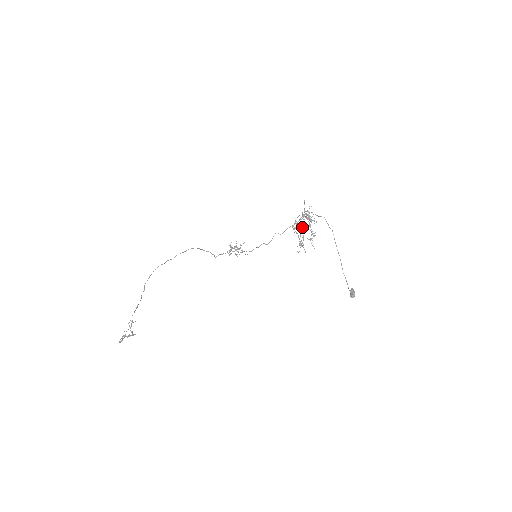
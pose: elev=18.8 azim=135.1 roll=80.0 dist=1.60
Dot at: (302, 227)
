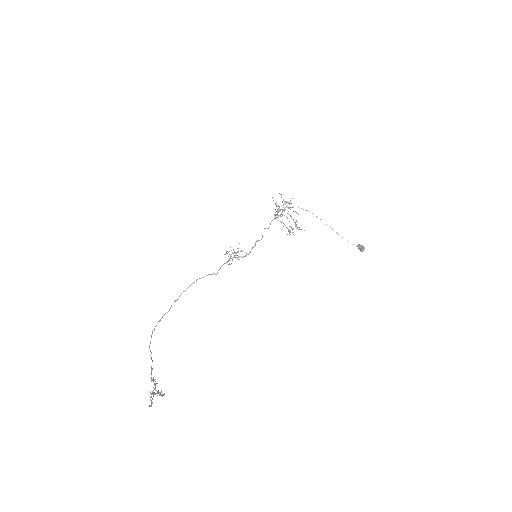
Dot at: occluded
